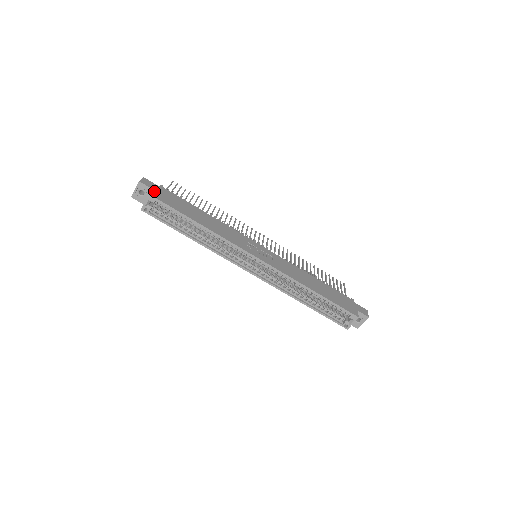
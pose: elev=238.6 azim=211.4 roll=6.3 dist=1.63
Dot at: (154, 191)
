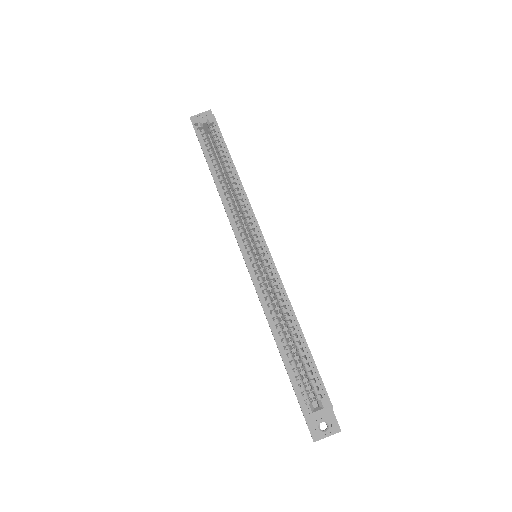
Dot at: occluded
